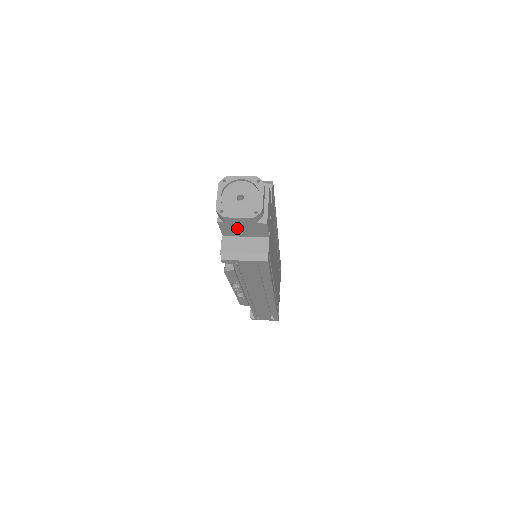
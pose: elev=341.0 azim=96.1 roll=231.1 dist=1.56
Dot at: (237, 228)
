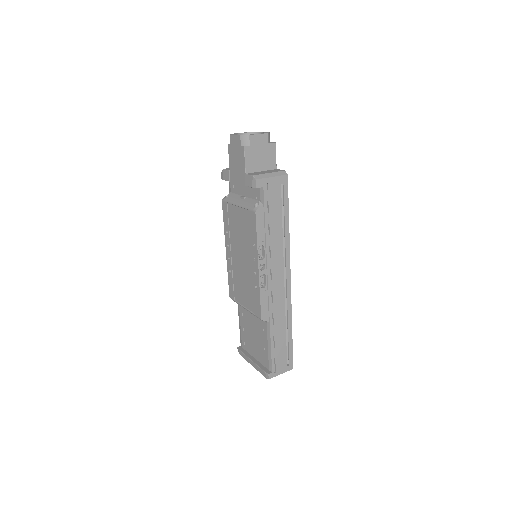
Dot at: (256, 156)
